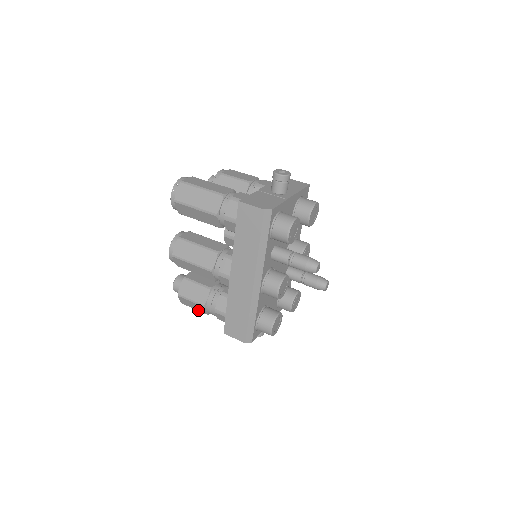
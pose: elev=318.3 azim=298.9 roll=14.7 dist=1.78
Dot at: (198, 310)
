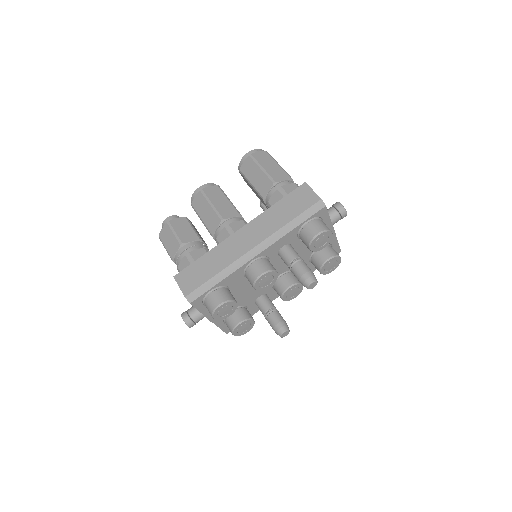
Dot at: (168, 249)
